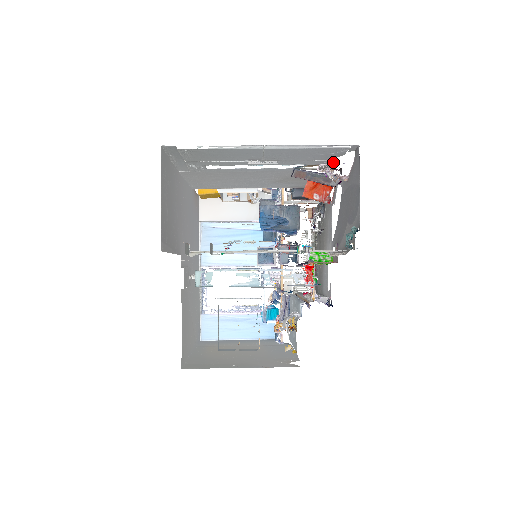
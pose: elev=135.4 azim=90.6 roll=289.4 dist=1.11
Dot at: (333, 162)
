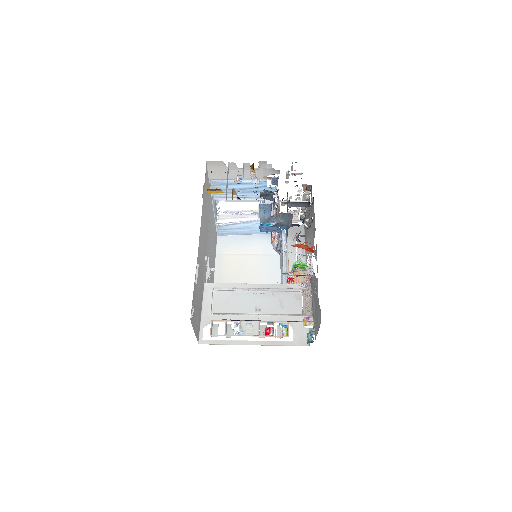
Dot at: (307, 297)
